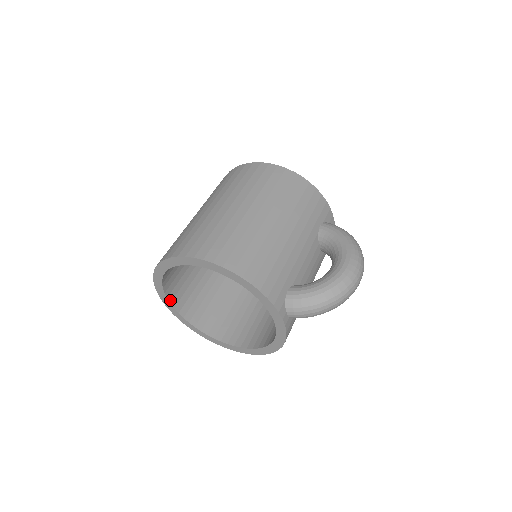
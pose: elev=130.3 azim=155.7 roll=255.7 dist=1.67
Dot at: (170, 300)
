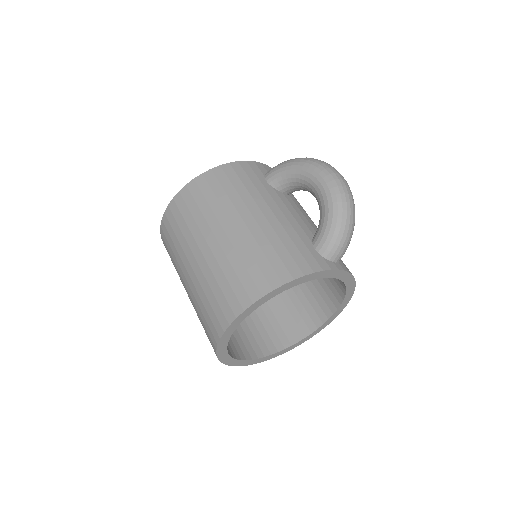
Dot at: (249, 358)
